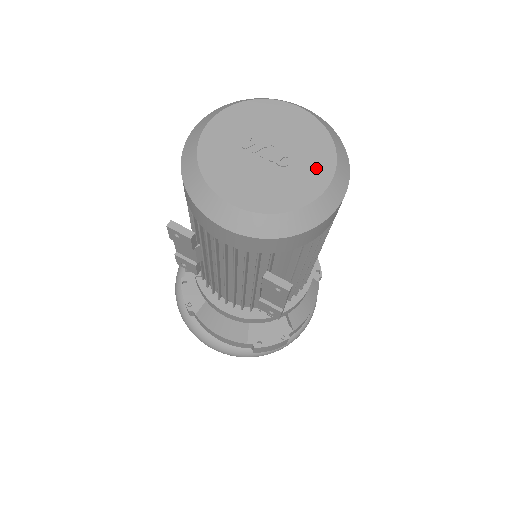
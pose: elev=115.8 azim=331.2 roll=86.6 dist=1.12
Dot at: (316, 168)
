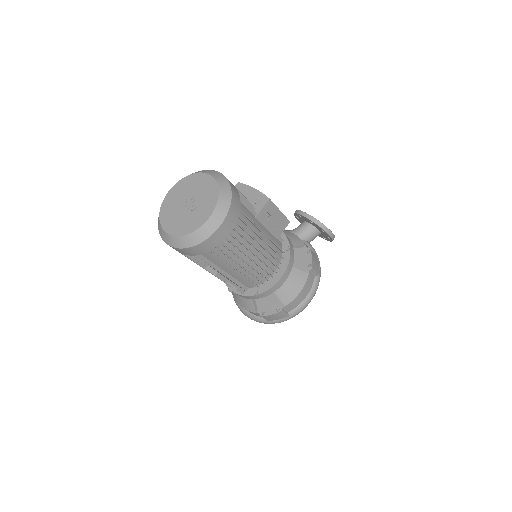
Dot at: (206, 210)
